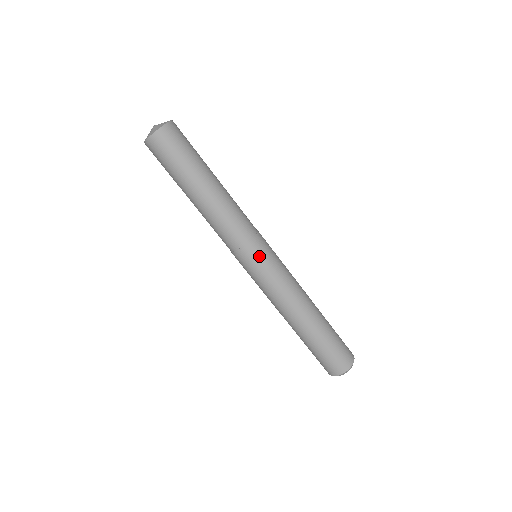
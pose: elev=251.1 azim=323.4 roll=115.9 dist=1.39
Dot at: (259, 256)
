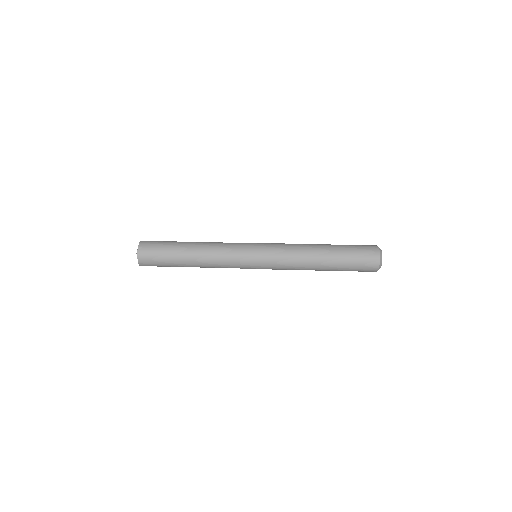
Dot at: occluded
